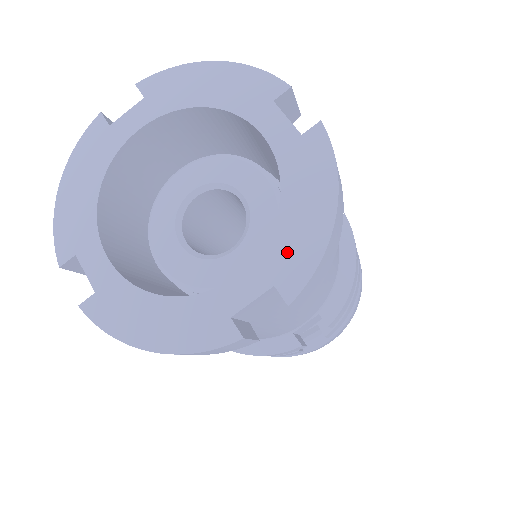
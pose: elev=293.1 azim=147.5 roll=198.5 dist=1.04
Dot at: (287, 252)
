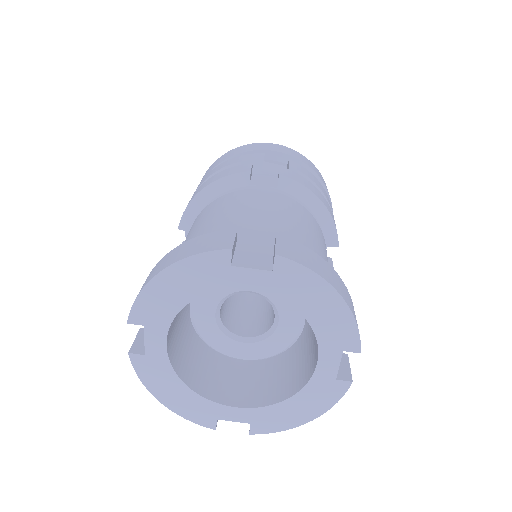
Dot at: (333, 333)
